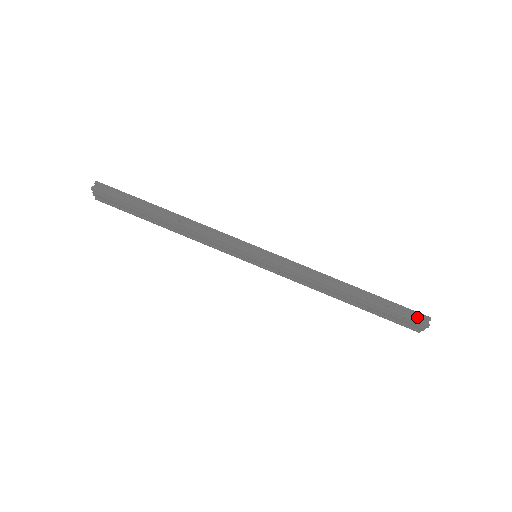
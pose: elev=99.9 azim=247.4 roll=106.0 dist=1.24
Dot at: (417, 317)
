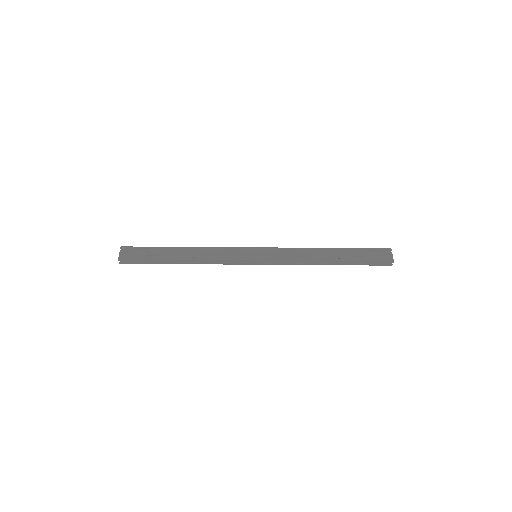
Dot at: (384, 261)
